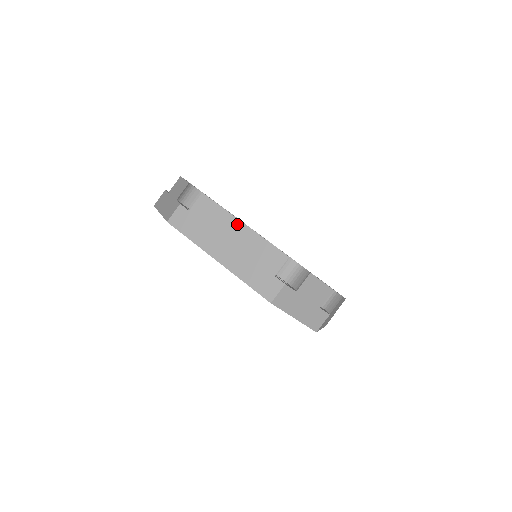
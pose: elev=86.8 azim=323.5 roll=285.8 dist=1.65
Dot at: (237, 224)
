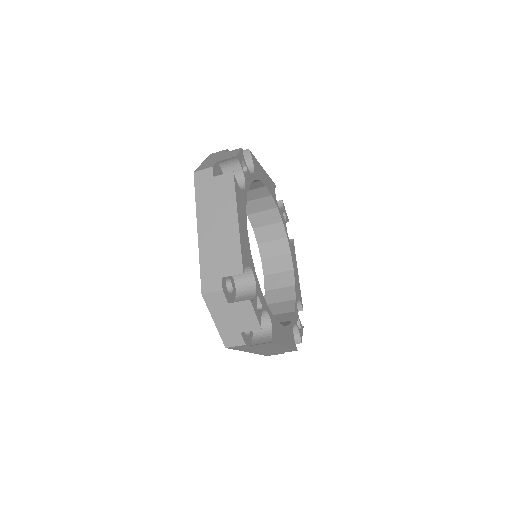
Dot at: (233, 216)
